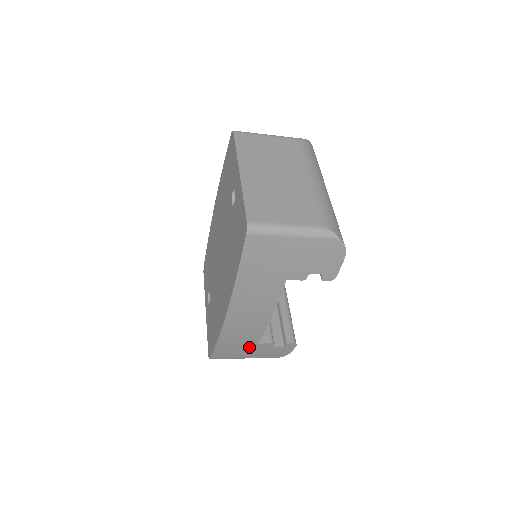
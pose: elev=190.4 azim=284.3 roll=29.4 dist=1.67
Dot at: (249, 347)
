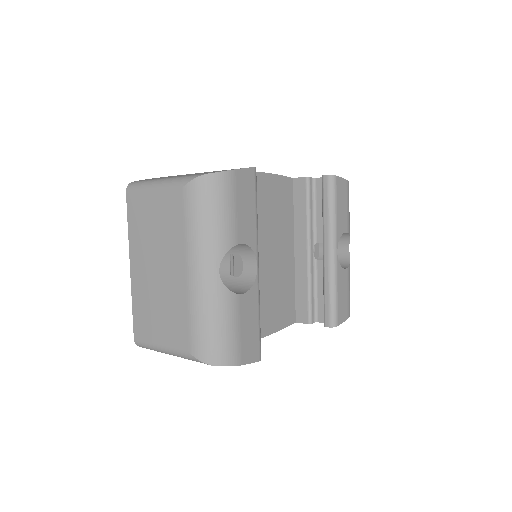
Dot at: occluded
